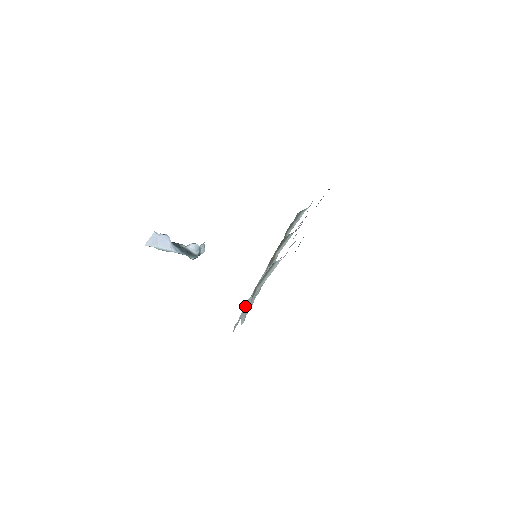
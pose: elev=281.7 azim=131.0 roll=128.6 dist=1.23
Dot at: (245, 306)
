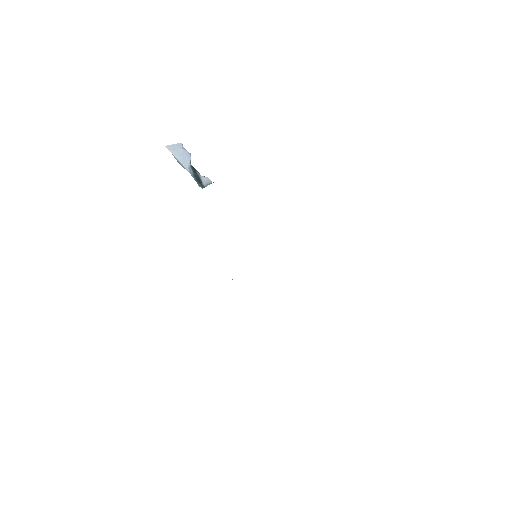
Dot at: occluded
